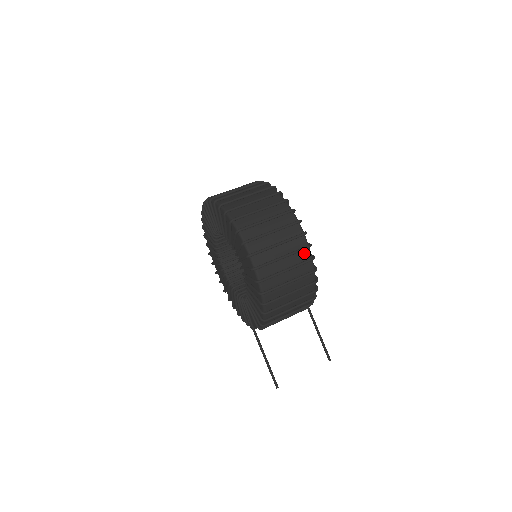
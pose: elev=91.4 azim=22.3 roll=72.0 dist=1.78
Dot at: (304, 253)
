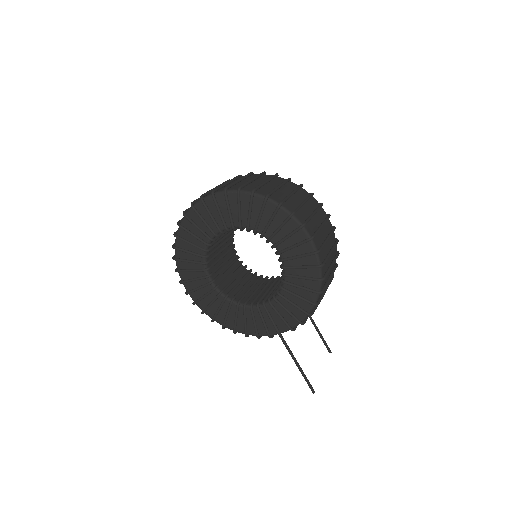
Dot at: (333, 235)
